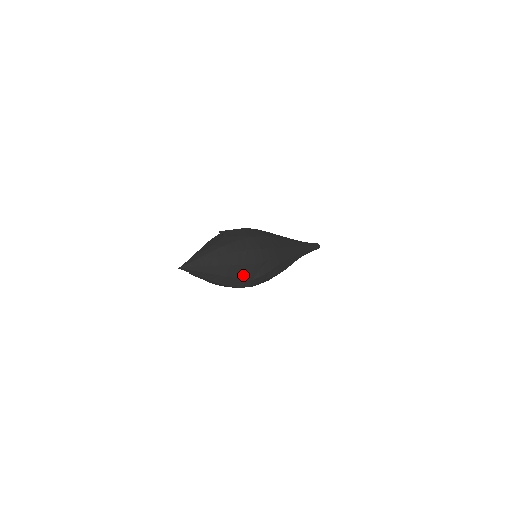
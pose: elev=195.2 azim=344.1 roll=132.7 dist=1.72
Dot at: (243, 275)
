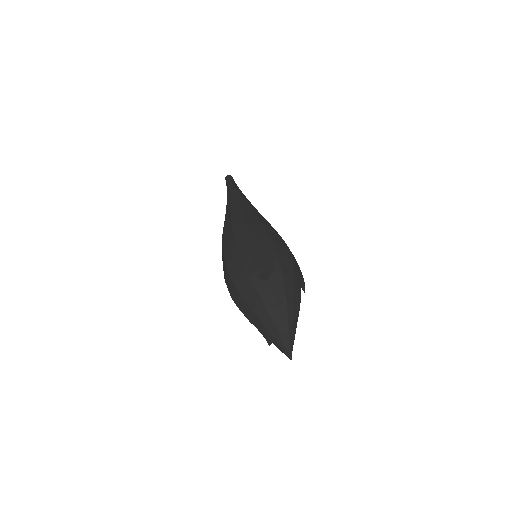
Dot at: occluded
